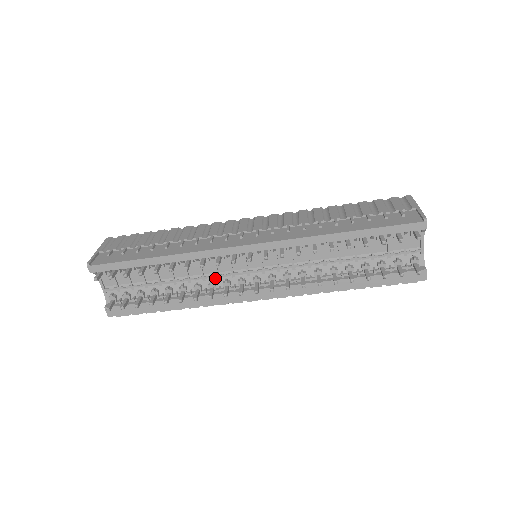
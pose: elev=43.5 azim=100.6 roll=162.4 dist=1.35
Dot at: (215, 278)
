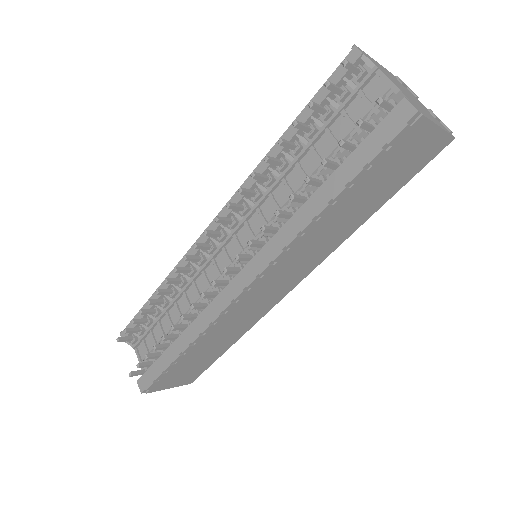
Dot at: occluded
